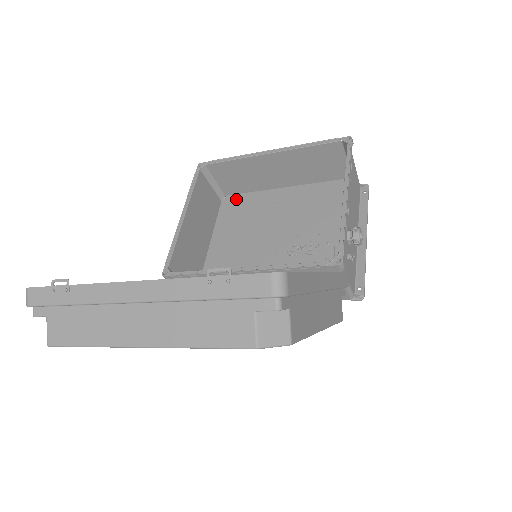
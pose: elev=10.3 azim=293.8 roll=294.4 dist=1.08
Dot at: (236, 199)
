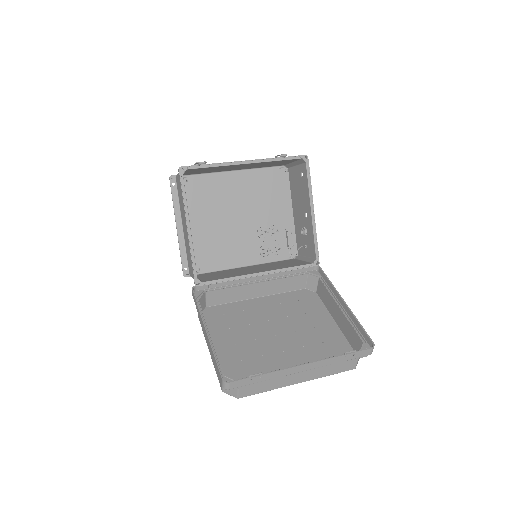
Dot at: (199, 183)
